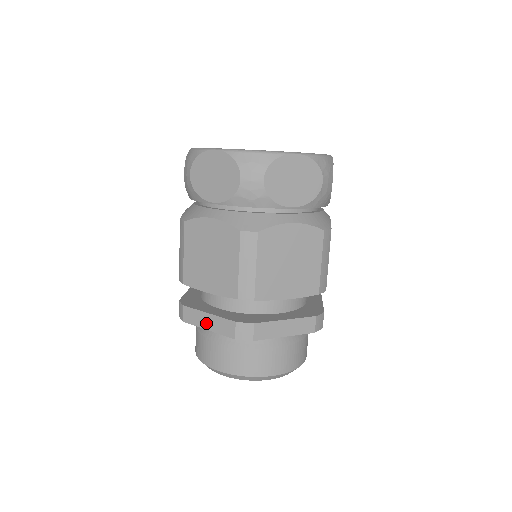
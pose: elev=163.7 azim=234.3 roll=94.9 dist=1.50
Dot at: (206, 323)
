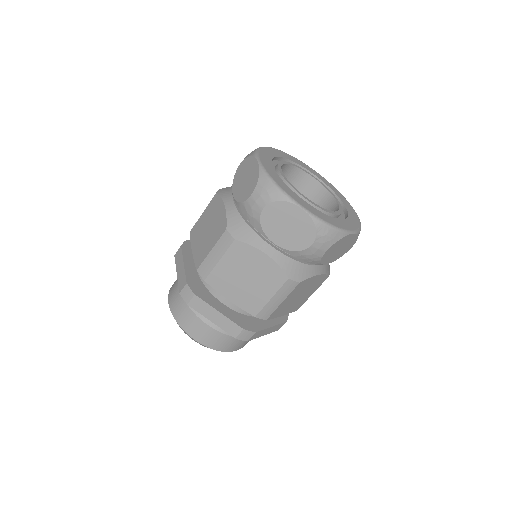
Dot at: (179, 268)
